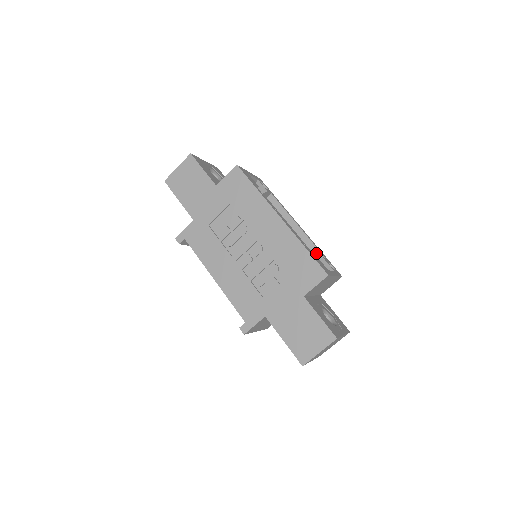
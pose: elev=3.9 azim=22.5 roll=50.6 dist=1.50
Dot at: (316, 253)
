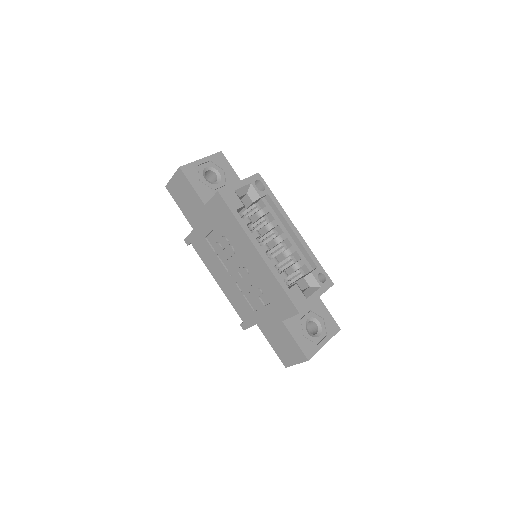
Dot at: (309, 261)
